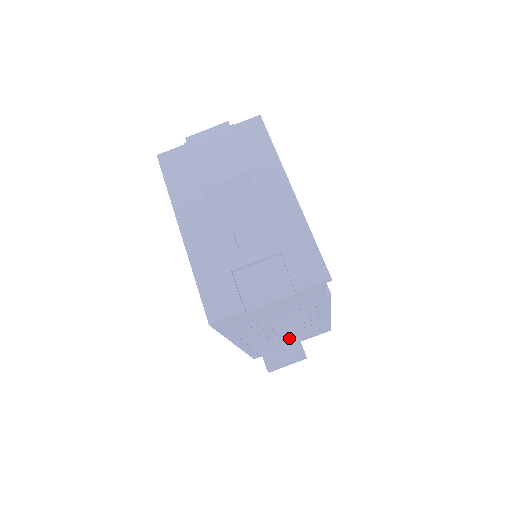
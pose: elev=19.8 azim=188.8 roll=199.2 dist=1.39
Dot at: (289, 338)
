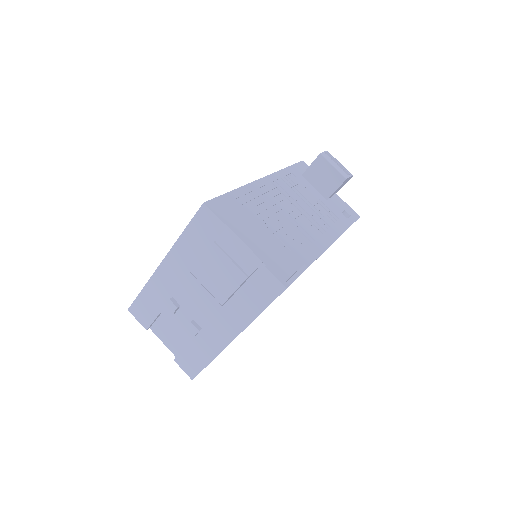
Dot at: occluded
